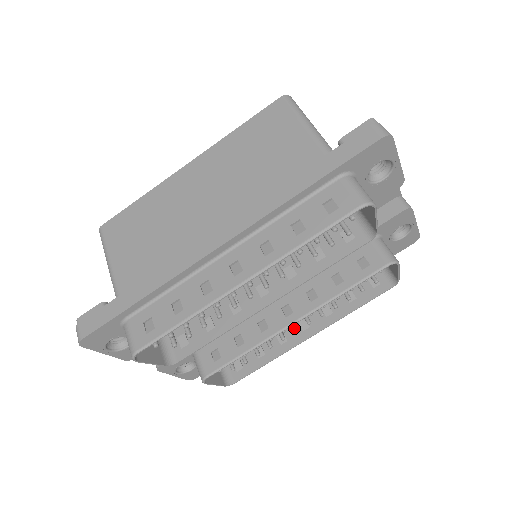
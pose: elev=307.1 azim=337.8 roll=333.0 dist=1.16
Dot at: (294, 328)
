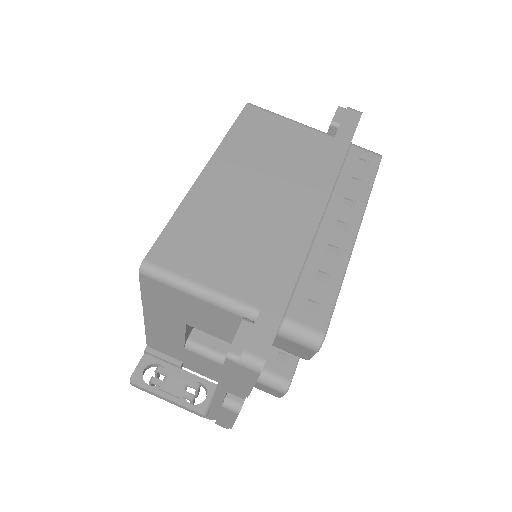
Dot at: occluded
